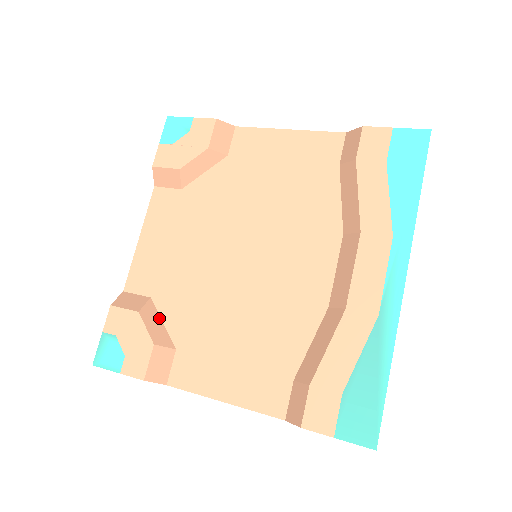
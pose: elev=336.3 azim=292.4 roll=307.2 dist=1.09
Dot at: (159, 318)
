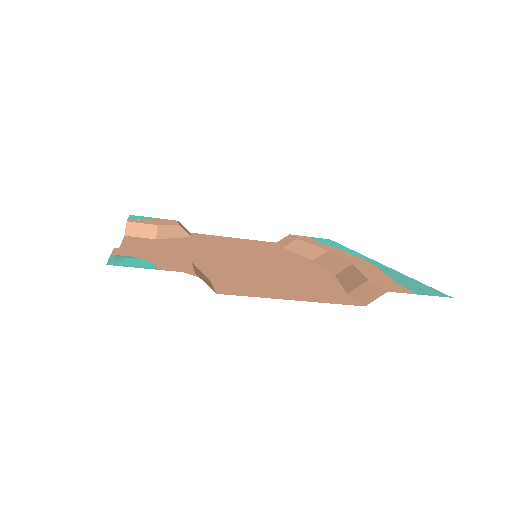
Dot at: occluded
